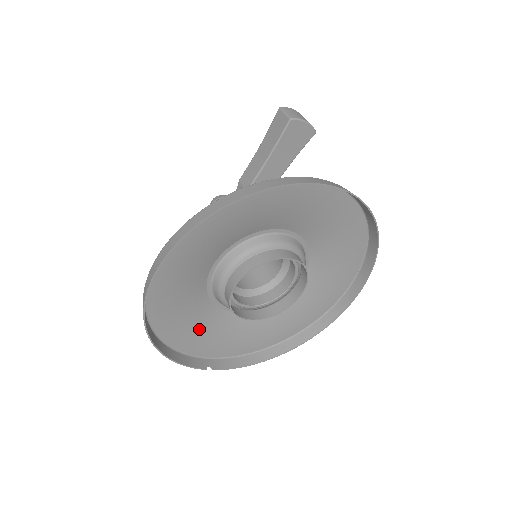
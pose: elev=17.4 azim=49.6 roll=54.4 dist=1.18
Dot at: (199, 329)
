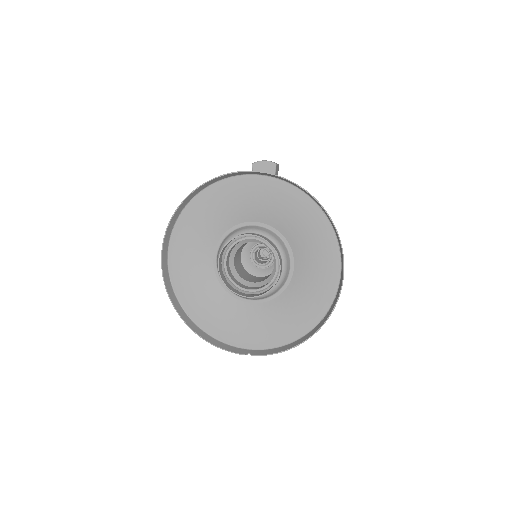
Dot at: (230, 320)
